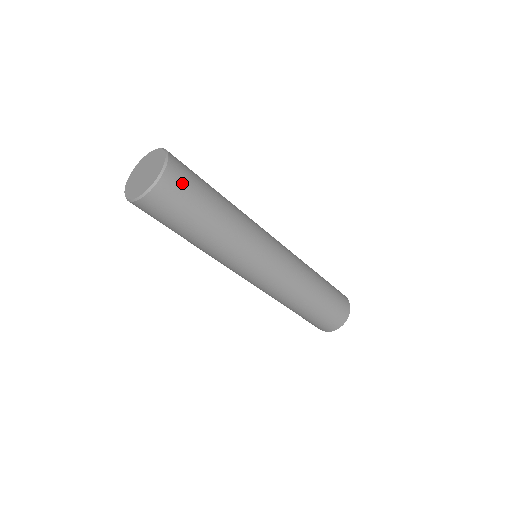
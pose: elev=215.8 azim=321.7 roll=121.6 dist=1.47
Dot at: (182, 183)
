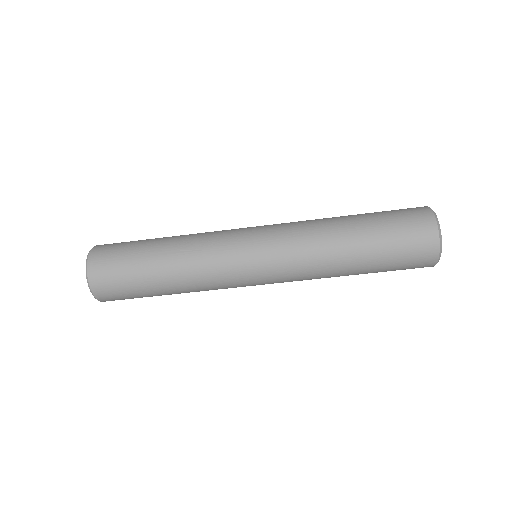
Dot at: (111, 247)
